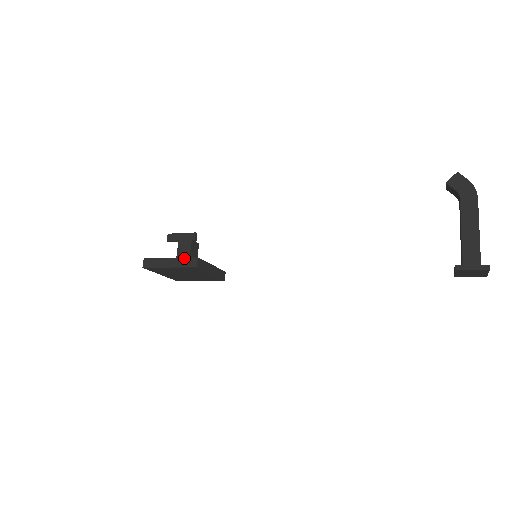
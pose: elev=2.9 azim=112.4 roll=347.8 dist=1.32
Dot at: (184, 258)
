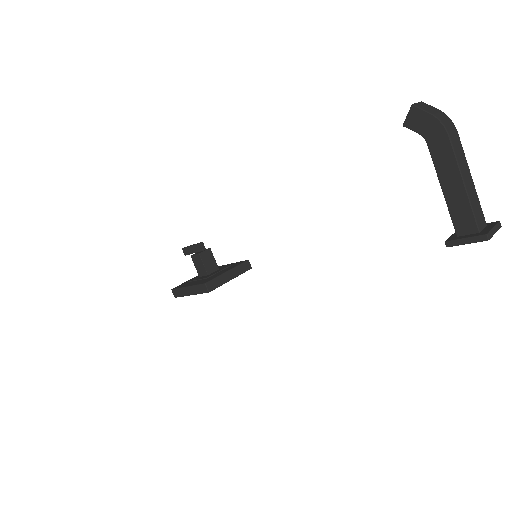
Dot at: (196, 286)
